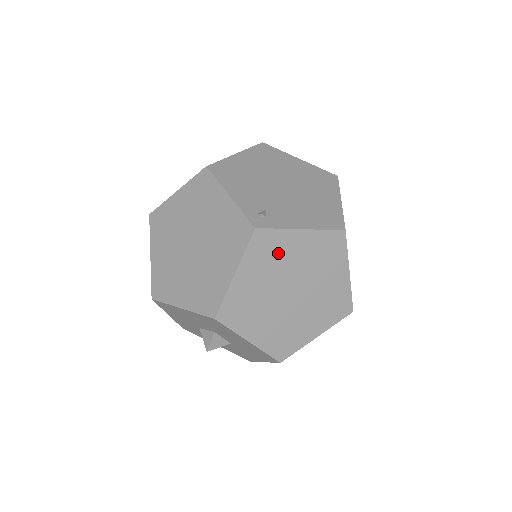
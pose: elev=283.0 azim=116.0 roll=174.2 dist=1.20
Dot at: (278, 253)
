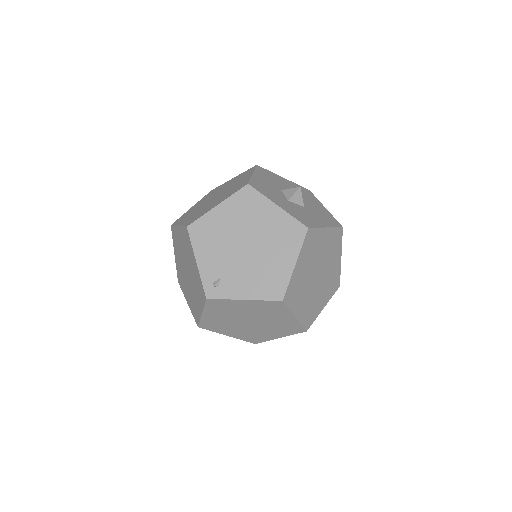
Dot at: (230, 308)
